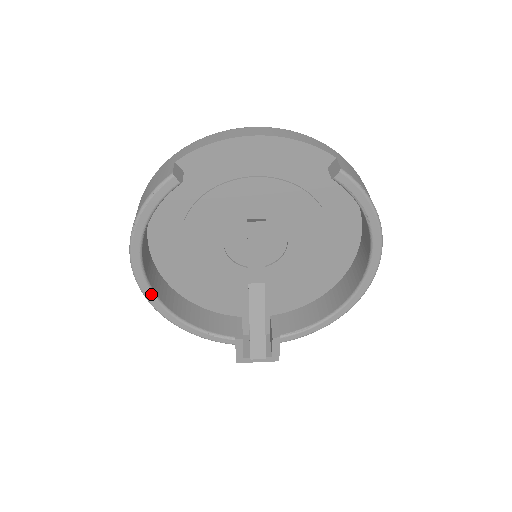
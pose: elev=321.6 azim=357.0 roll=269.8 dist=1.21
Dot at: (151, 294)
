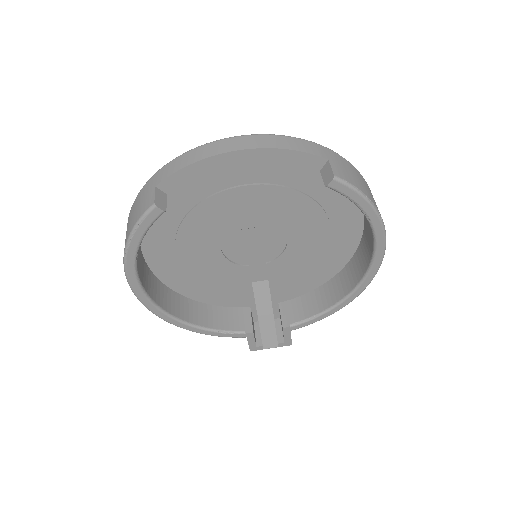
Dot at: (155, 308)
